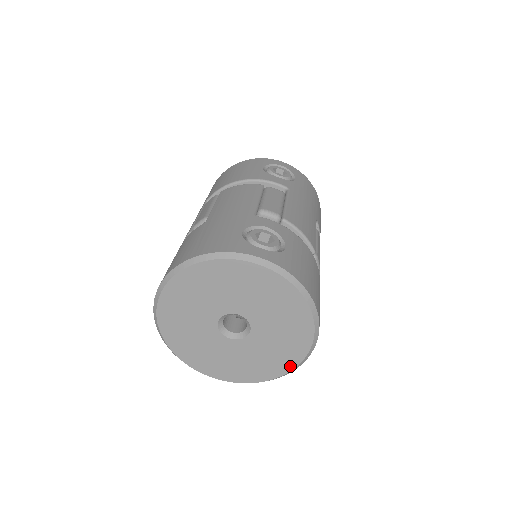
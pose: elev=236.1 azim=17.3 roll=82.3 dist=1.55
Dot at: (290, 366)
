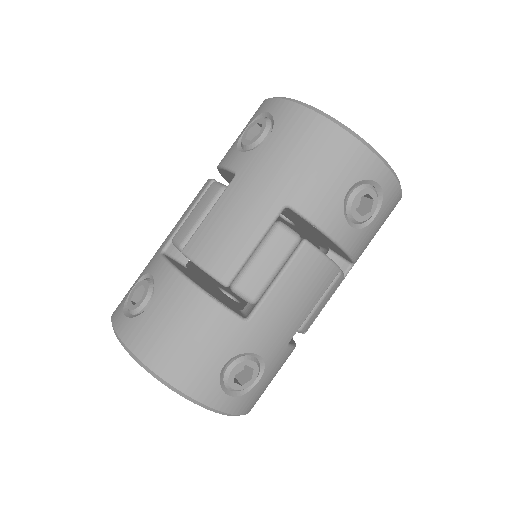
Dot at: occluded
